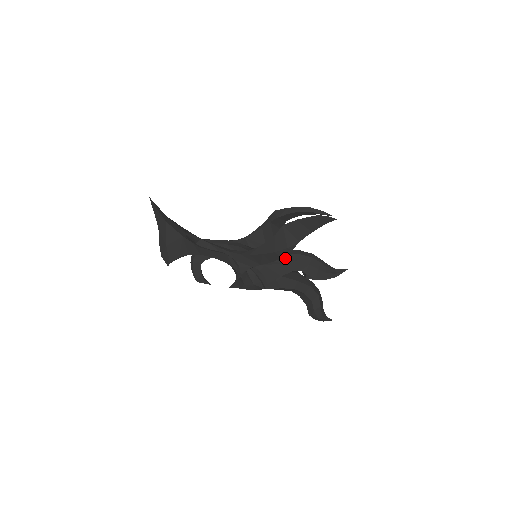
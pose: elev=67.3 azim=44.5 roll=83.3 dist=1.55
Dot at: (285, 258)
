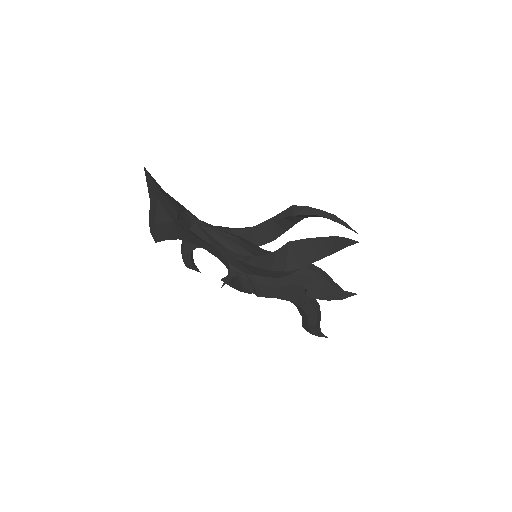
Dot at: occluded
